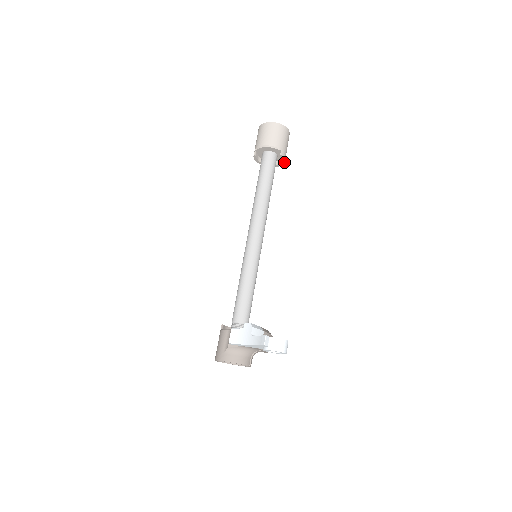
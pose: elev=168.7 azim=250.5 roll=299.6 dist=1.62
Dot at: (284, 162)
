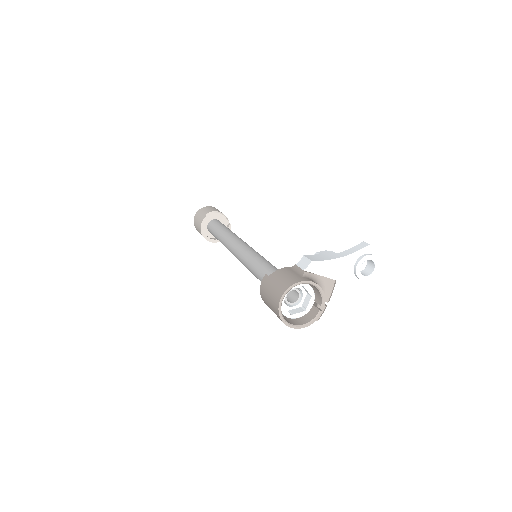
Dot at: occluded
